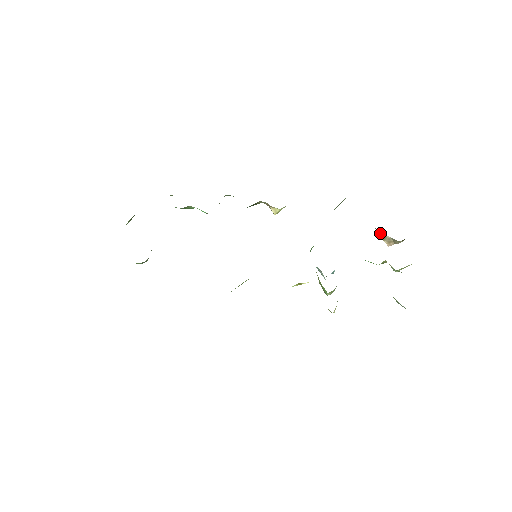
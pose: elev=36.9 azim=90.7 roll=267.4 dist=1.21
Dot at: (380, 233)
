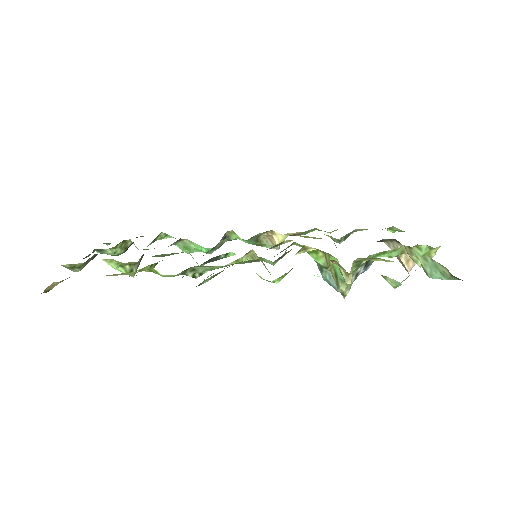
Dot at: occluded
